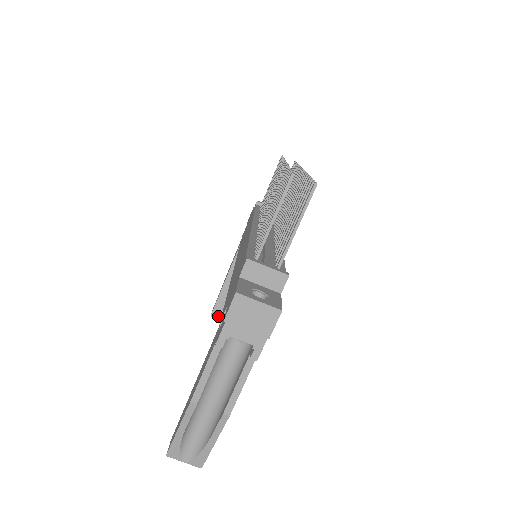
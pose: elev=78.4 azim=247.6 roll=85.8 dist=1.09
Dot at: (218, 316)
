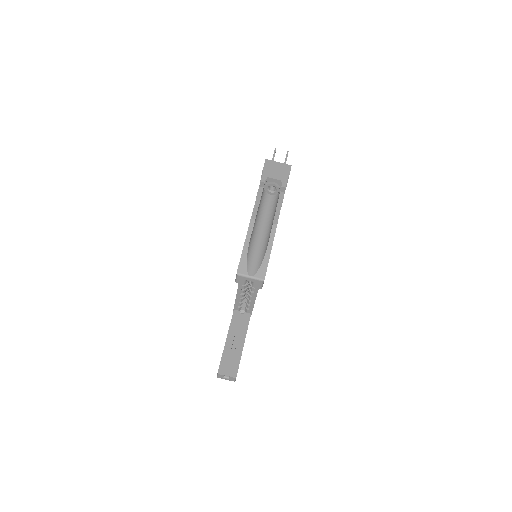
Dot at: (224, 372)
